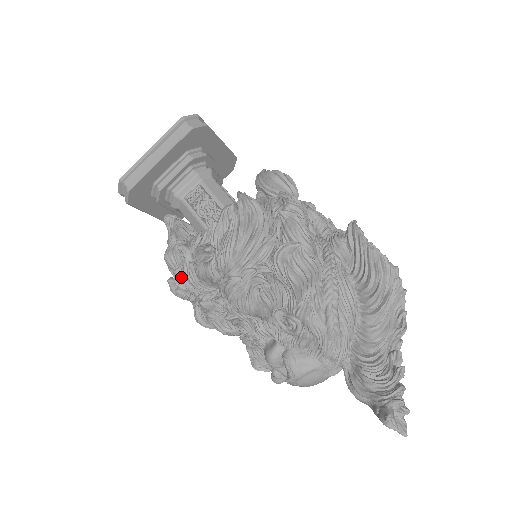
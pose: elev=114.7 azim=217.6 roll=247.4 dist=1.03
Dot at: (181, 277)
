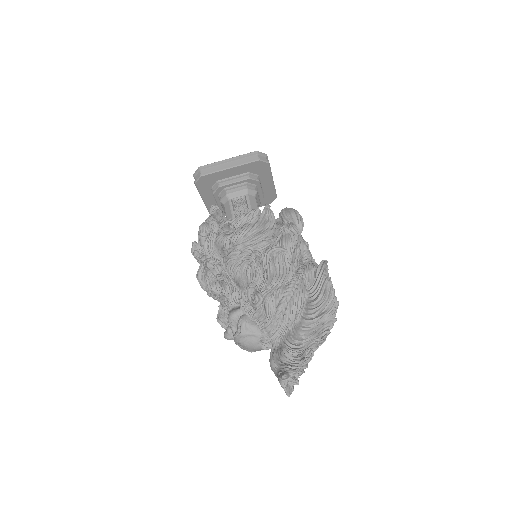
Dot at: (203, 242)
